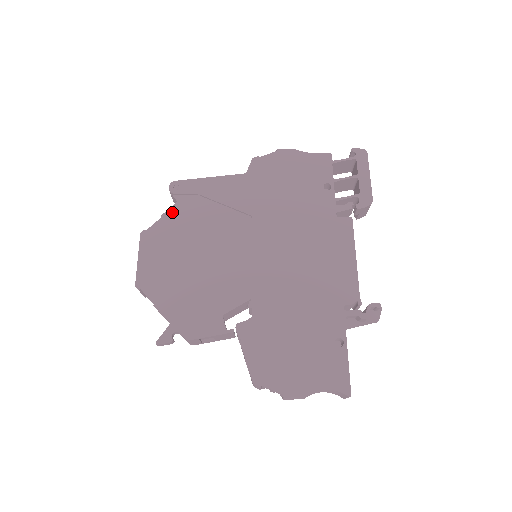
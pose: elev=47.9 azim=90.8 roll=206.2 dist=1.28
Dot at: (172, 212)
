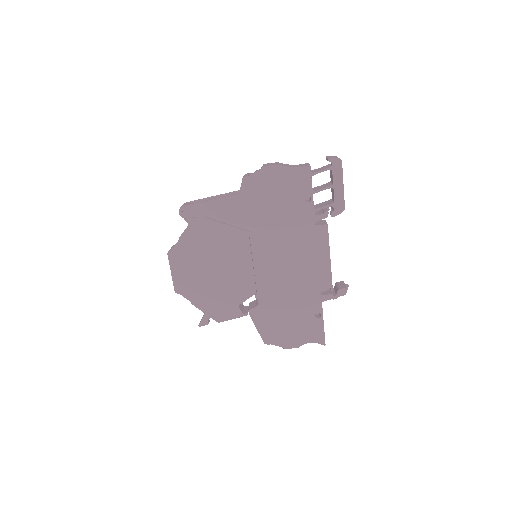
Dot at: (187, 234)
